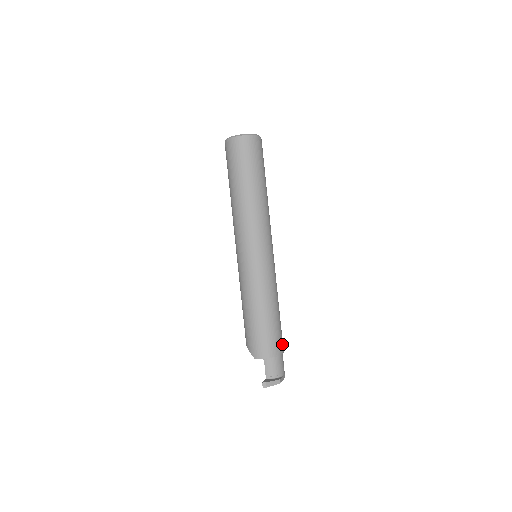
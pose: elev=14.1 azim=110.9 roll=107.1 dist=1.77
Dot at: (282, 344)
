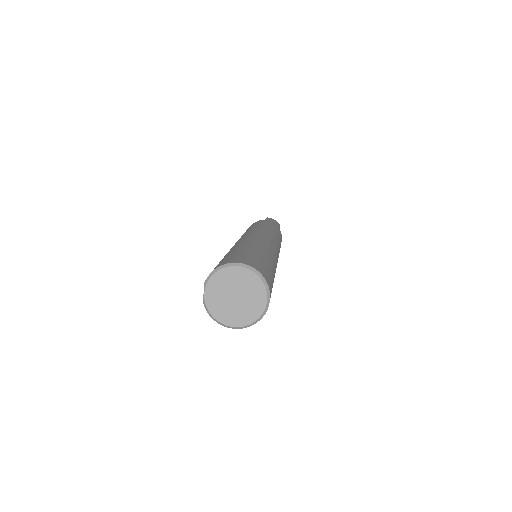
Dot at: occluded
